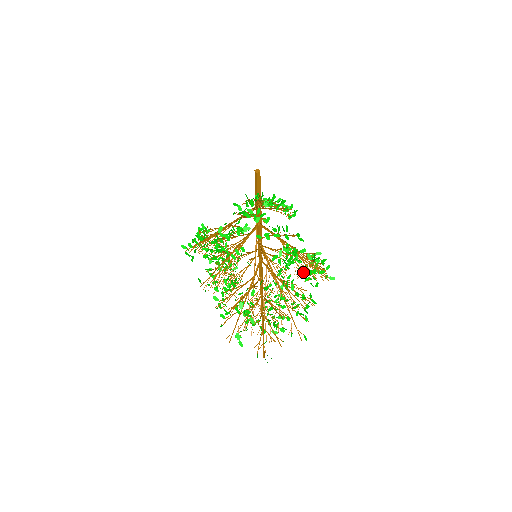
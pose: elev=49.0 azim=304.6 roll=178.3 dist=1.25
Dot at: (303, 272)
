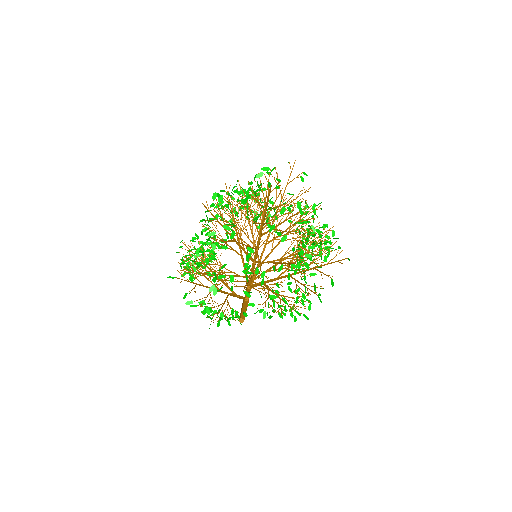
Dot at: (267, 312)
